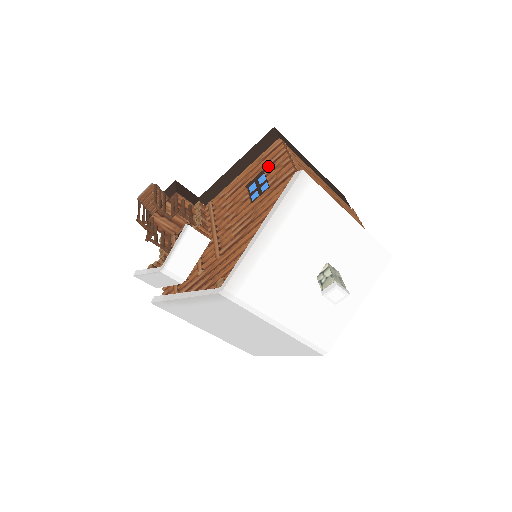
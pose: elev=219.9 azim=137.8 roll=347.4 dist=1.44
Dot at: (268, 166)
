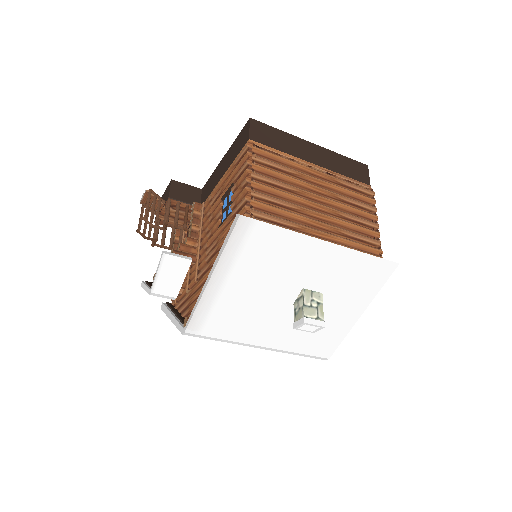
Dot at: (235, 180)
